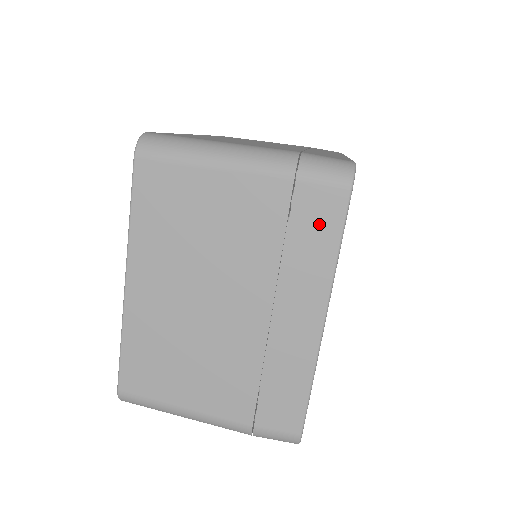
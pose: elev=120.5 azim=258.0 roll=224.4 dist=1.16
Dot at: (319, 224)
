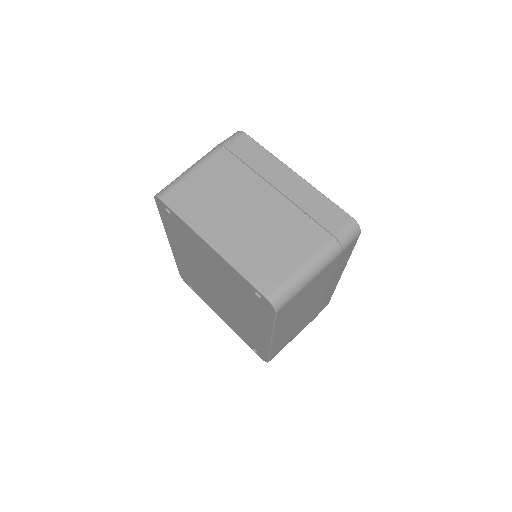
Dot at: (250, 150)
